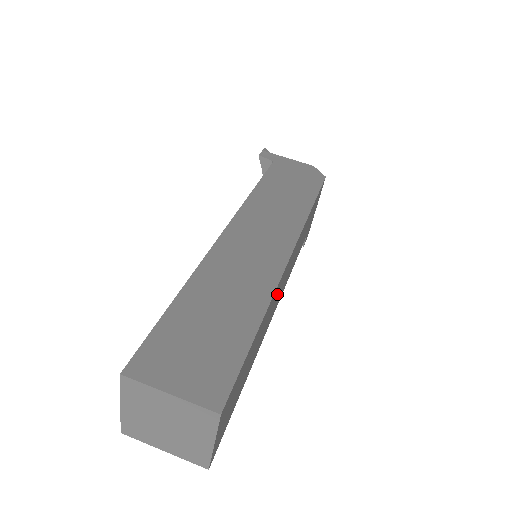
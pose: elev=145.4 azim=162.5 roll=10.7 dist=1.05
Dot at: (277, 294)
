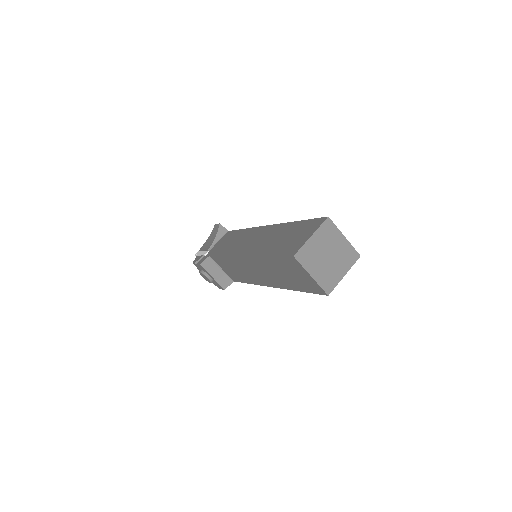
Dot at: occluded
